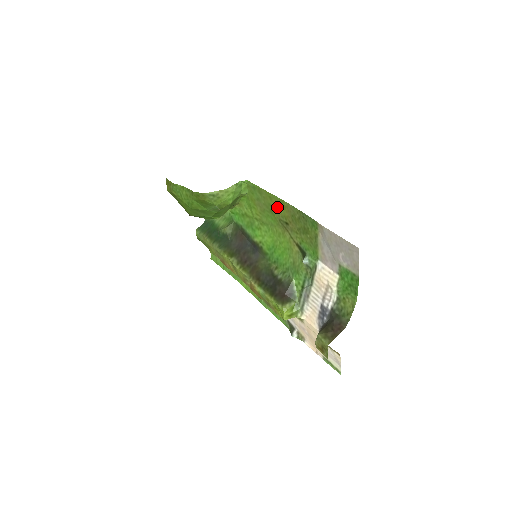
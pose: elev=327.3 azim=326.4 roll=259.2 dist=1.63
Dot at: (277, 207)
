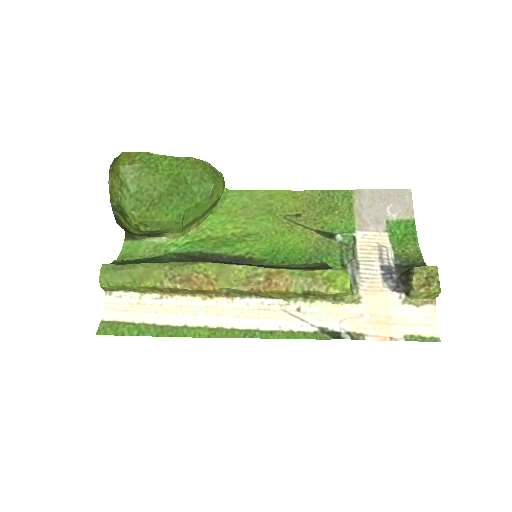
Dot at: (283, 202)
